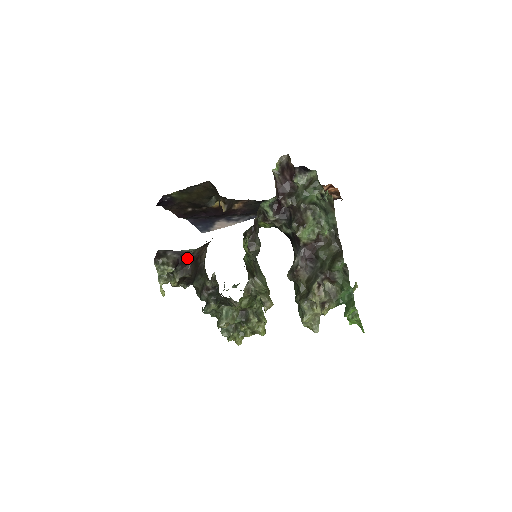
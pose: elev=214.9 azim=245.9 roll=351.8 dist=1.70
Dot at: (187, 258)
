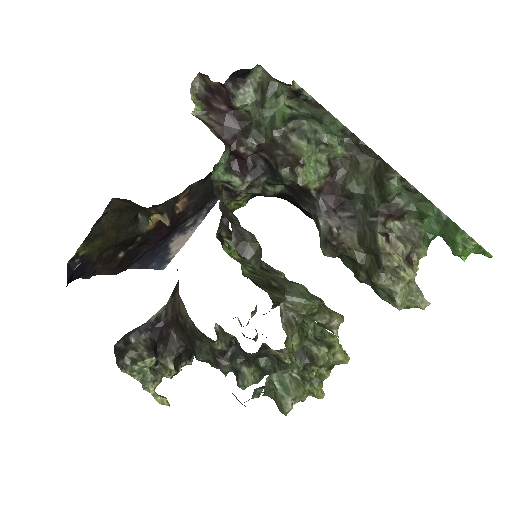
Dot at: (162, 327)
